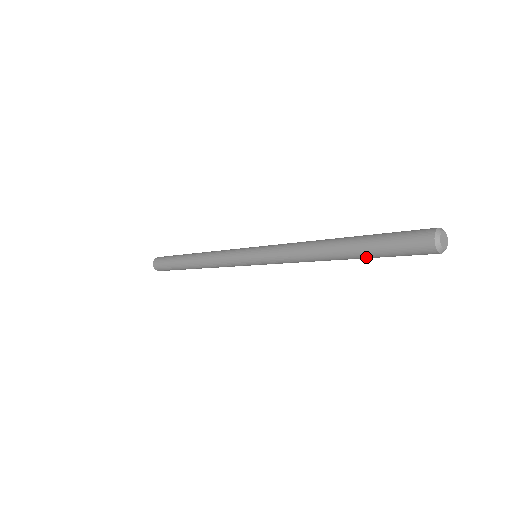
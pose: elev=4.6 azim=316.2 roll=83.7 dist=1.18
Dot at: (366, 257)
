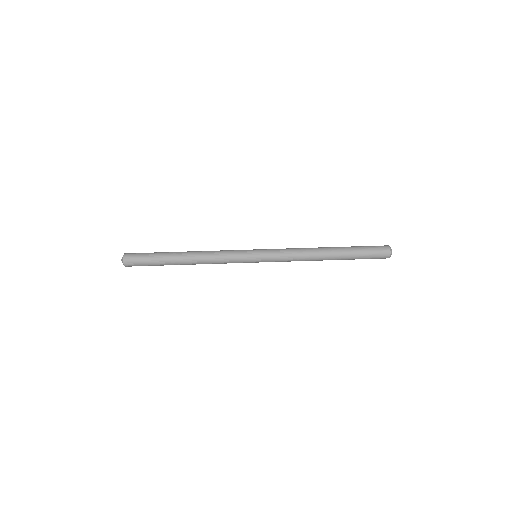
Dot at: (347, 259)
